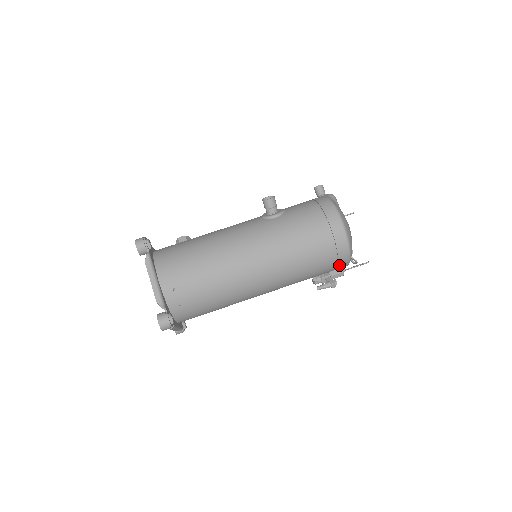
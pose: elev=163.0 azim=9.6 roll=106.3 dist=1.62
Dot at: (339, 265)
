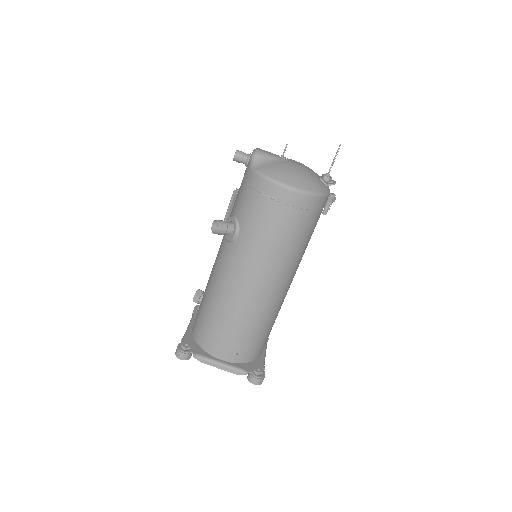
Dot at: (324, 206)
